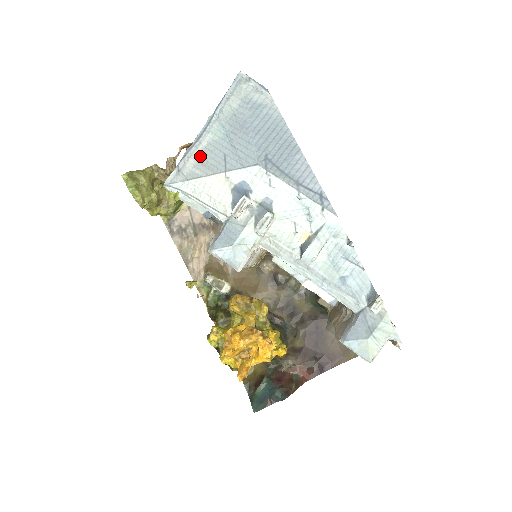
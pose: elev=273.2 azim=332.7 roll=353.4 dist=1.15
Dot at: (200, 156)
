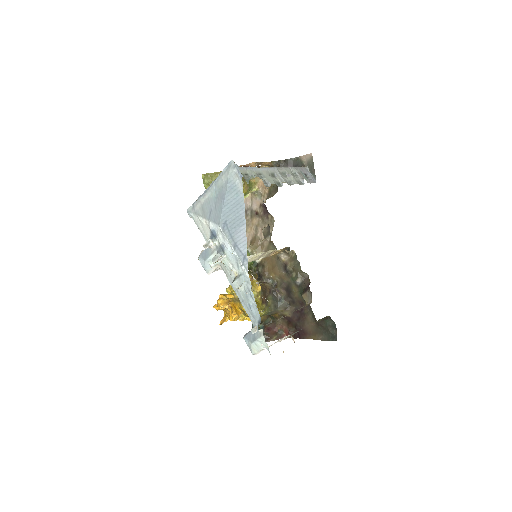
Dot at: (203, 203)
